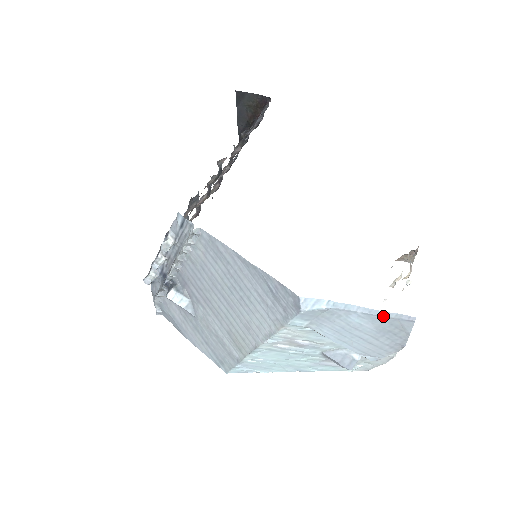
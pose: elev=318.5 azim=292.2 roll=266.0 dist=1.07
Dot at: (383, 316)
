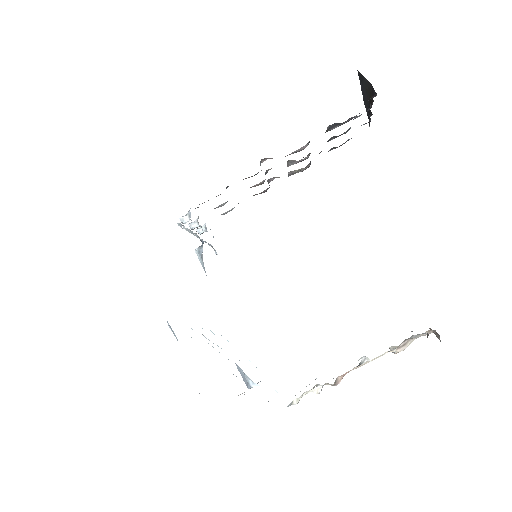
Dot at: occluded
